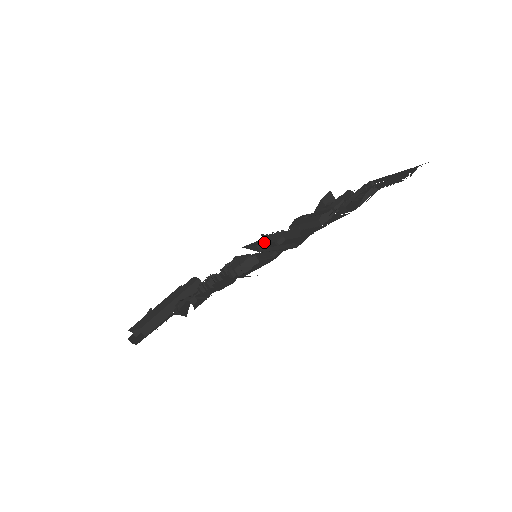
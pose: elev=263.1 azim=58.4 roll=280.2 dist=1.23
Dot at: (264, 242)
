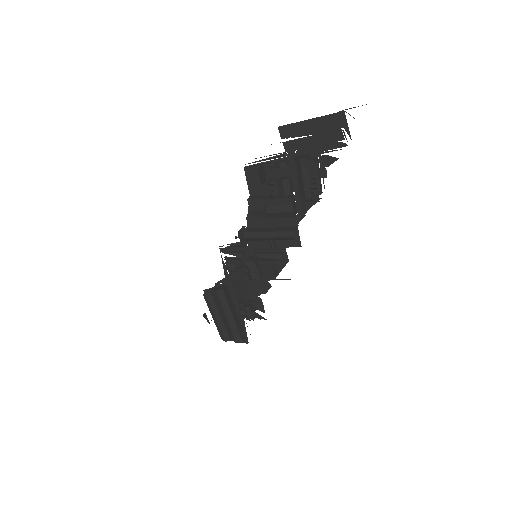
Dot at: (242, 239)
